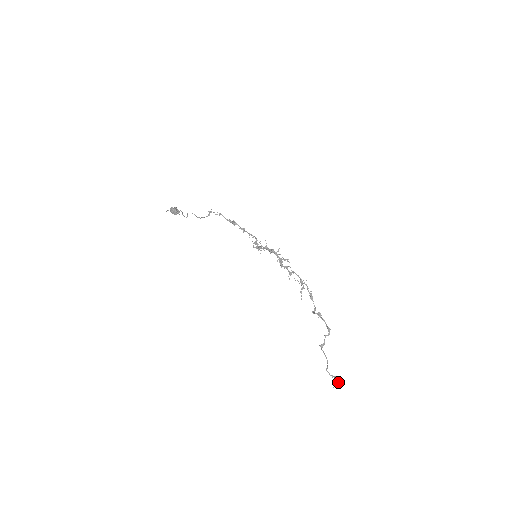
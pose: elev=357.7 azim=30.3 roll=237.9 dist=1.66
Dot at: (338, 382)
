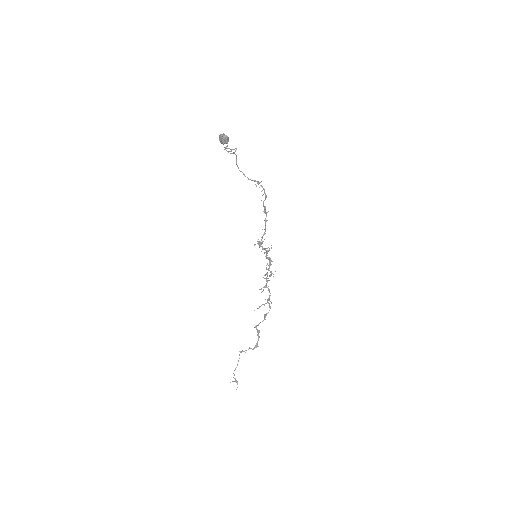
Dot at: occluded
